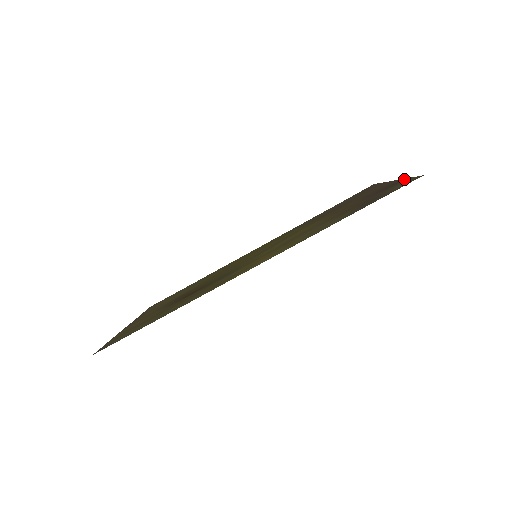
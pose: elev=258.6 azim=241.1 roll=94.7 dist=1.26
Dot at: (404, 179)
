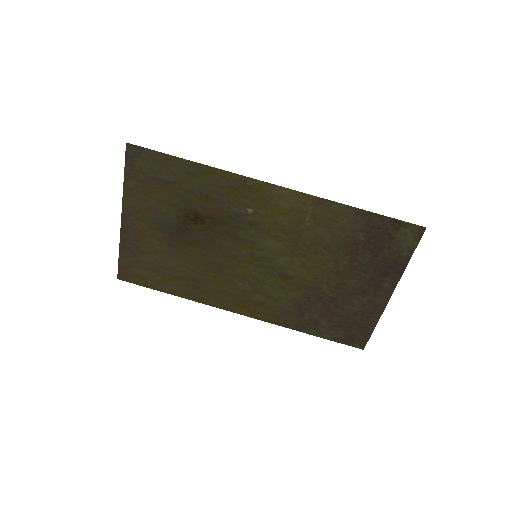
Dot at: (405, 264)
